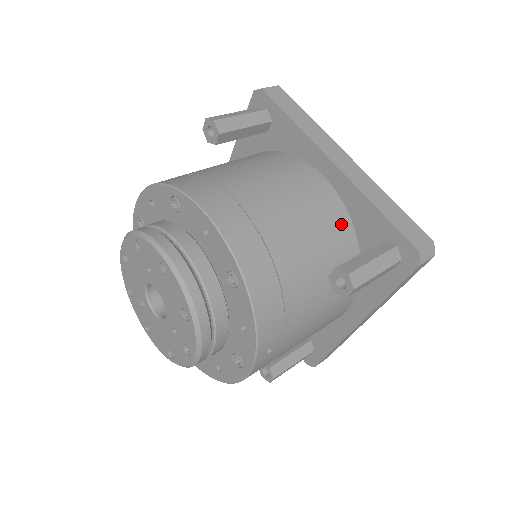
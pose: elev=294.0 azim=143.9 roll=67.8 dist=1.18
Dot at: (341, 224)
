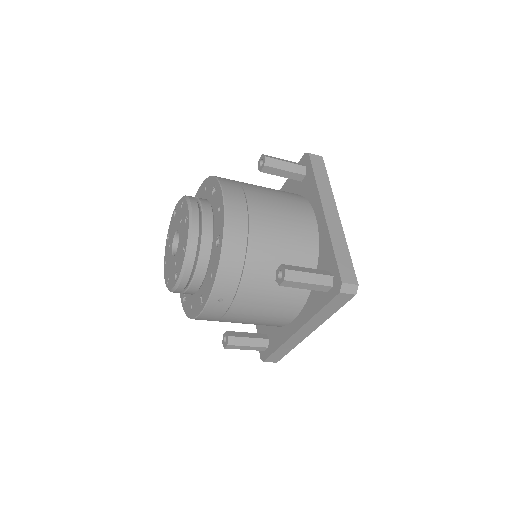
Dot at: (309, 250)
